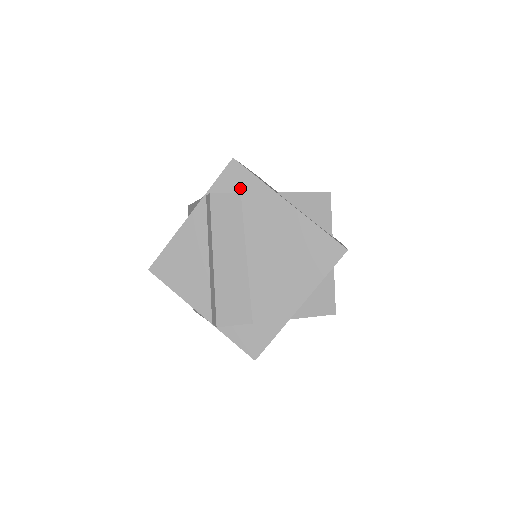
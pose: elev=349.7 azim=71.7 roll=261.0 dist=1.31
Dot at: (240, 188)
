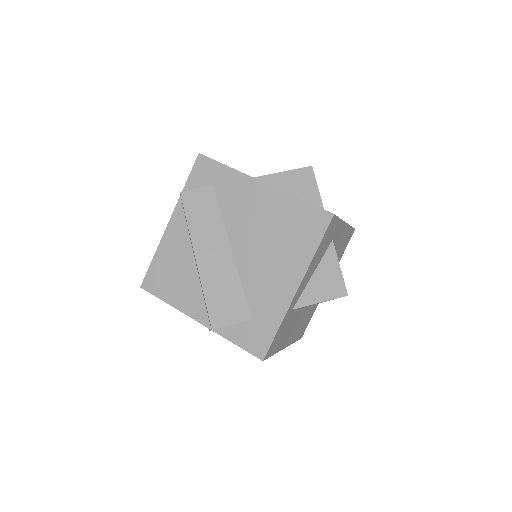
Dot at: (211, 181)
